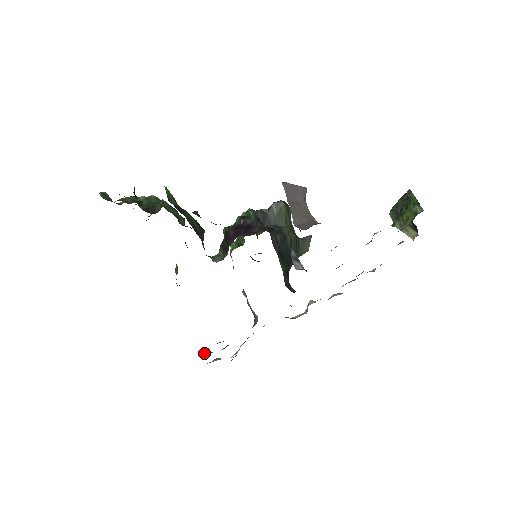
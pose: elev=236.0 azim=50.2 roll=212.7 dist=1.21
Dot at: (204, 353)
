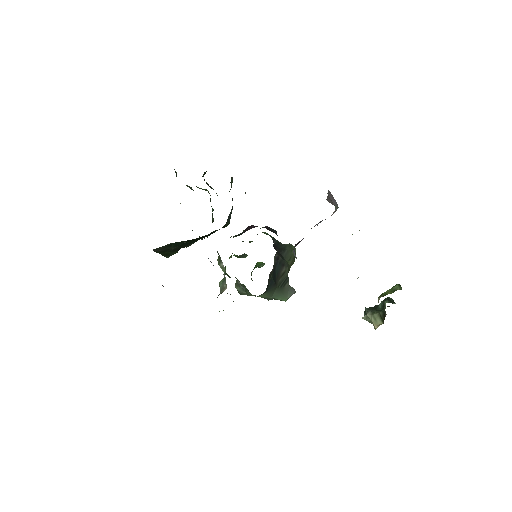
Dot at: occluded
